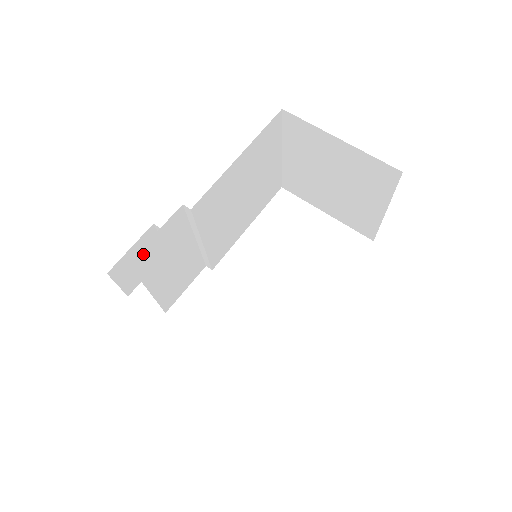
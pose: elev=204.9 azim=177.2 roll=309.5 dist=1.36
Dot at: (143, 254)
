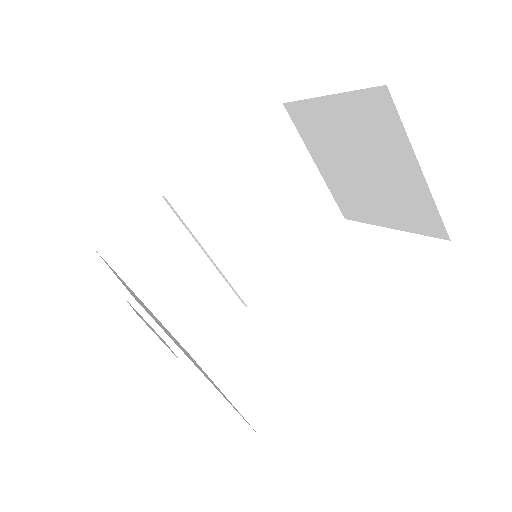
Dot at: (117, 245)
